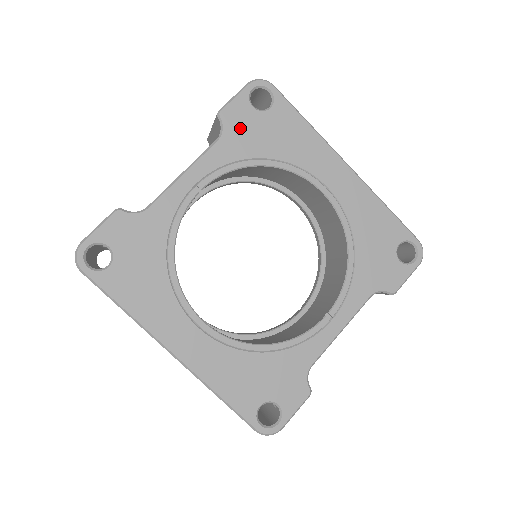
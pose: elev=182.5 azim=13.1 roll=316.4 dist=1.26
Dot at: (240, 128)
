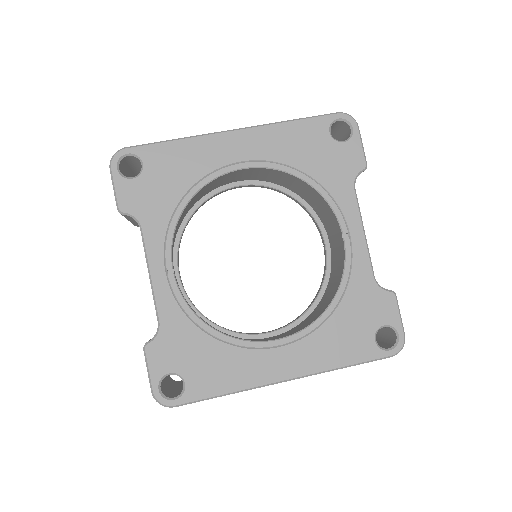
Dot at: (143, 202)
